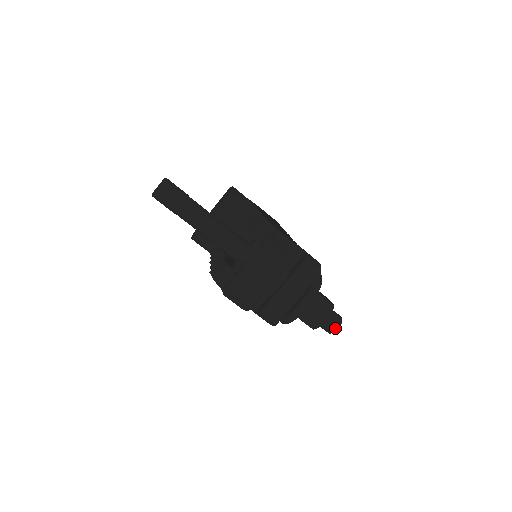
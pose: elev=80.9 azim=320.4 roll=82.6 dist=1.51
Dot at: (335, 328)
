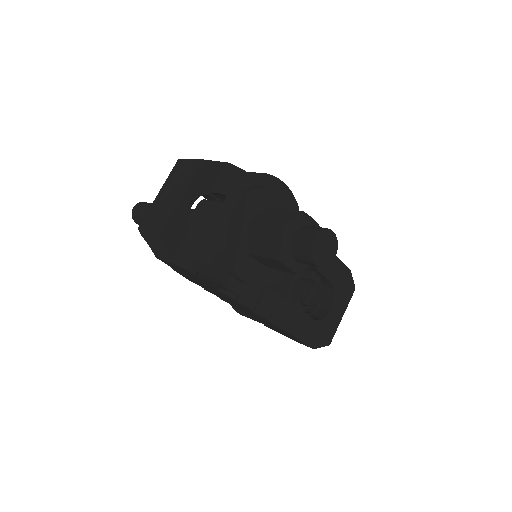
Dot at: (310, 239)
